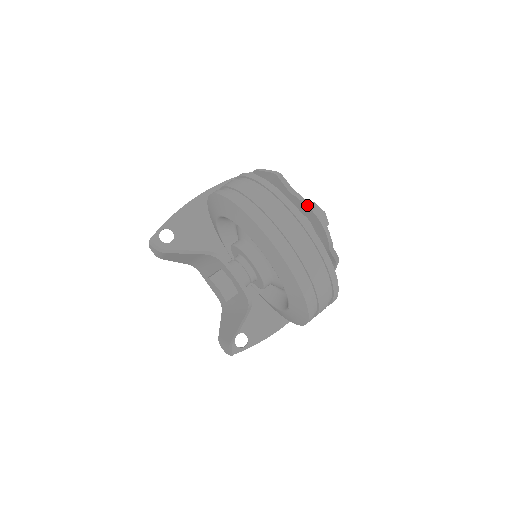
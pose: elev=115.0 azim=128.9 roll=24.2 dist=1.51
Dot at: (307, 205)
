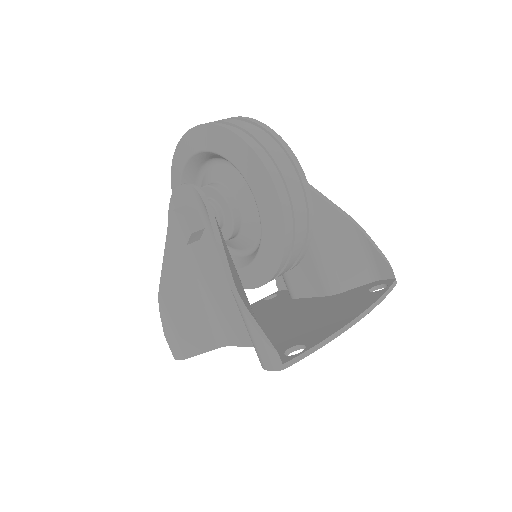
Dot at: occluded
